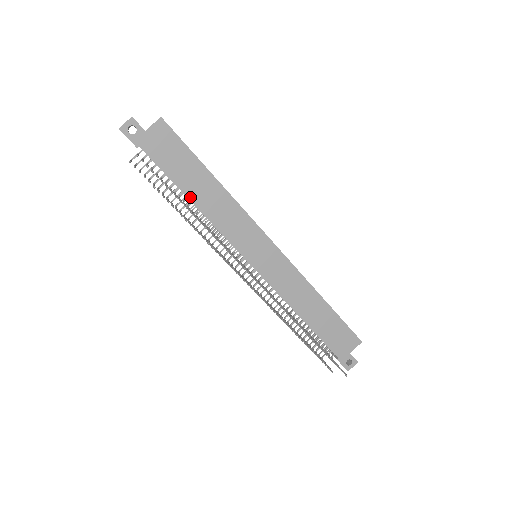
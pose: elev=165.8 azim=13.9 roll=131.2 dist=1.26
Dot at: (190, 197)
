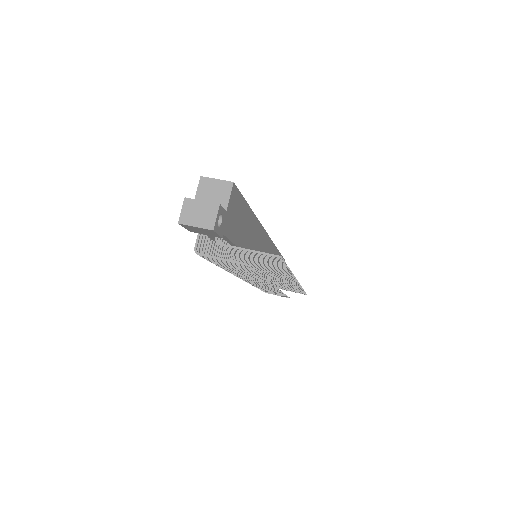
Dot at: occluded
